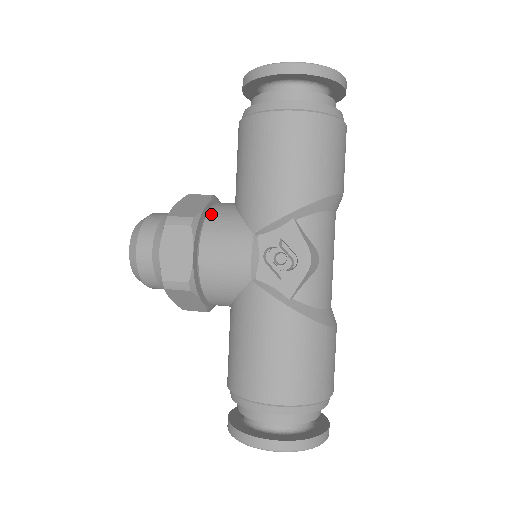
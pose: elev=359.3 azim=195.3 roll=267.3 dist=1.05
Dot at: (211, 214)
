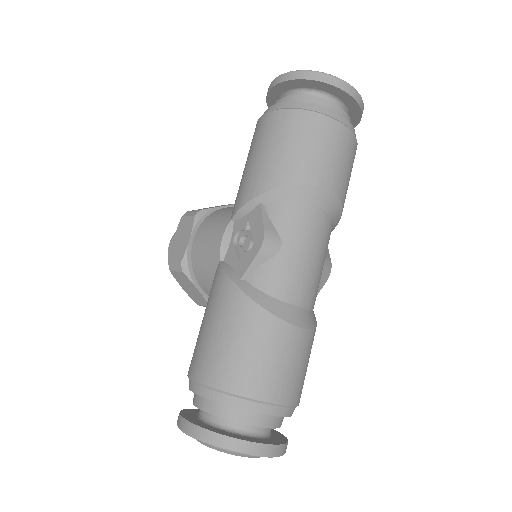
Dot at: (218, 210)
